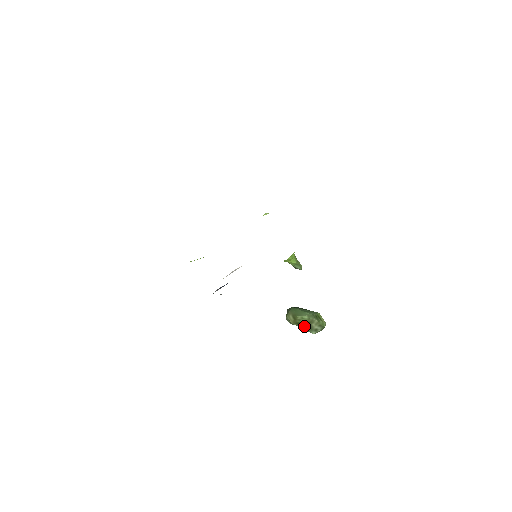
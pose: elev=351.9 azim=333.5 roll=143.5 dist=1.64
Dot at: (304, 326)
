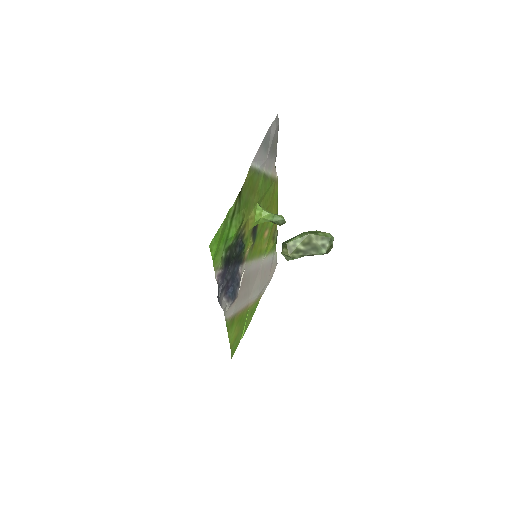
Dot at: (308, 252)
